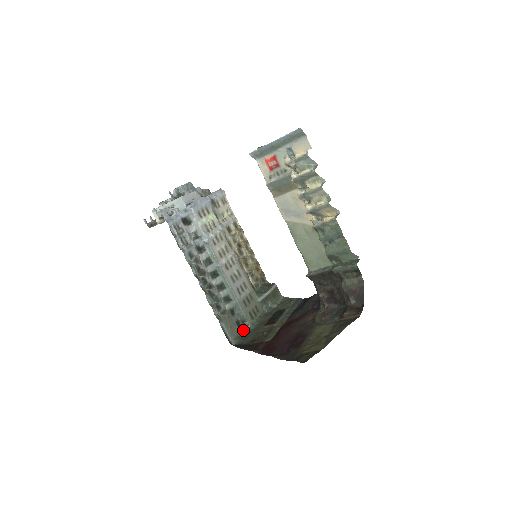
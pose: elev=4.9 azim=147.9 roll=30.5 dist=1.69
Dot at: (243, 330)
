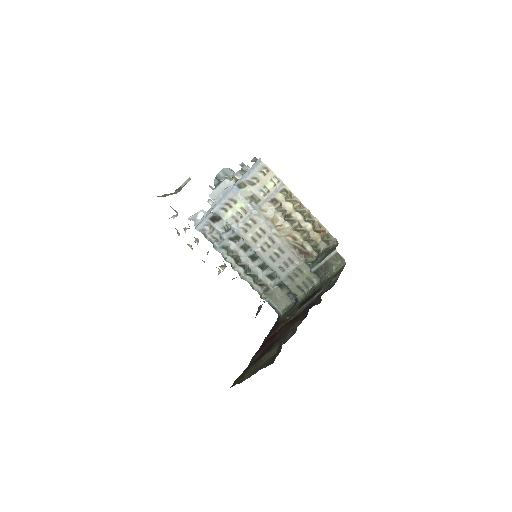
Dot at: (295, 301)
